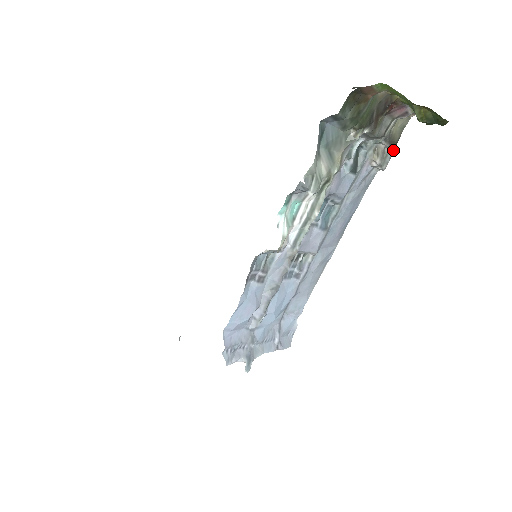
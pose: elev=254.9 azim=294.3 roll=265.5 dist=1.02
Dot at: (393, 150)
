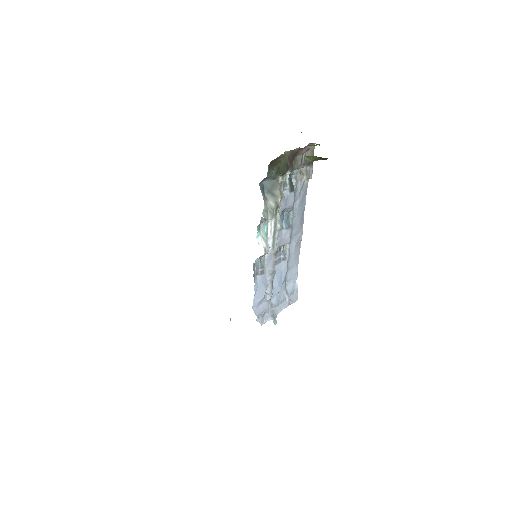
Dot at: (312, 166)
